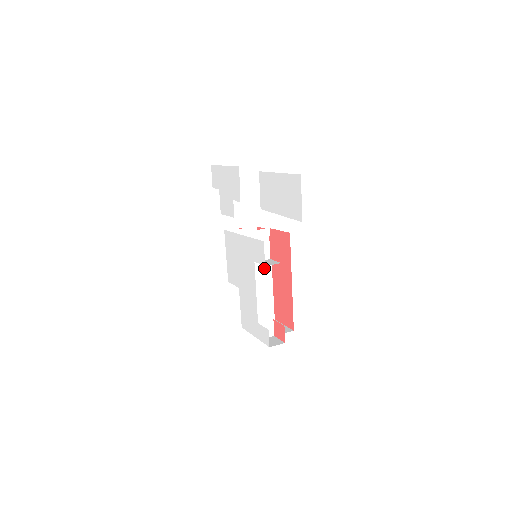
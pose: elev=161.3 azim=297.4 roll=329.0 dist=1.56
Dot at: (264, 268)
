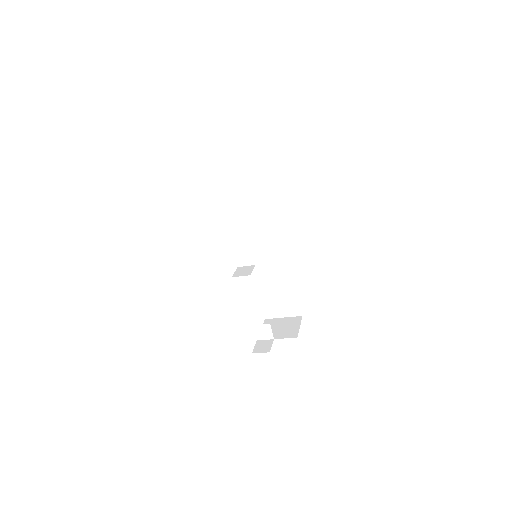
Dot at: (282, 264)
